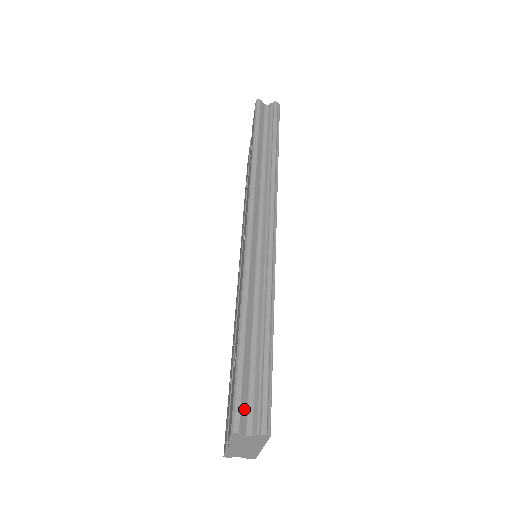
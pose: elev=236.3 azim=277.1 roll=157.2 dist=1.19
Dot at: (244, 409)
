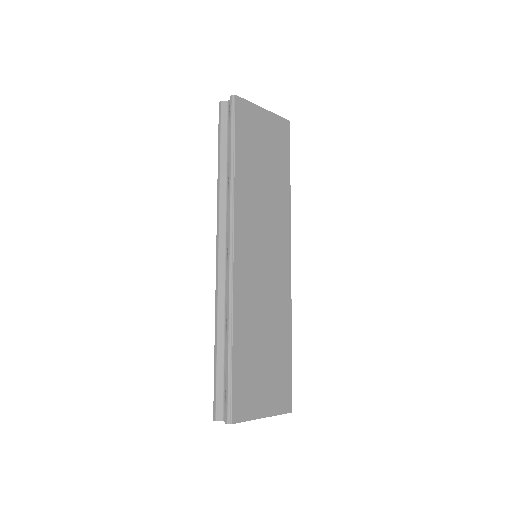
Dot at: (220, 404)
